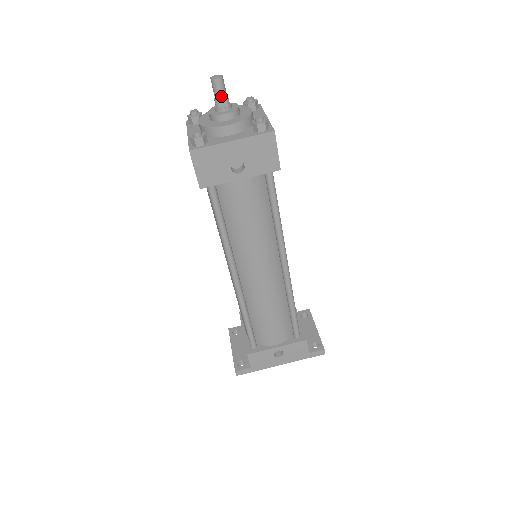
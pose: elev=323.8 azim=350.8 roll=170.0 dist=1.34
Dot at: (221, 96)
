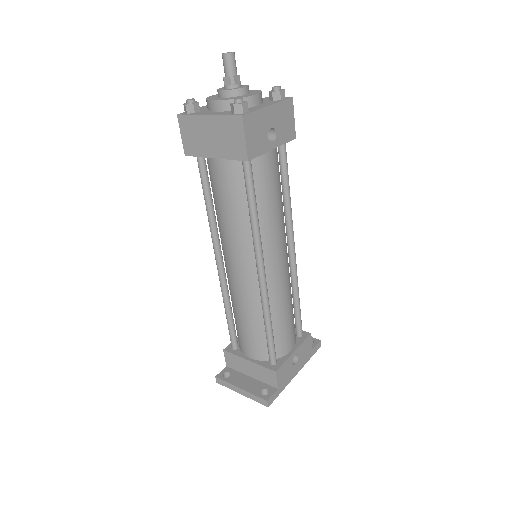
Dot at: (235, 71)
